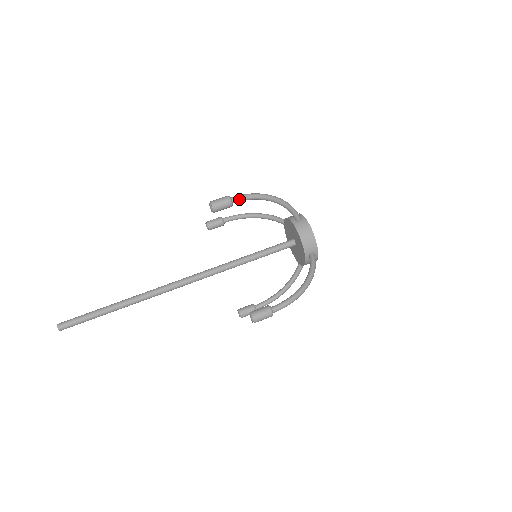
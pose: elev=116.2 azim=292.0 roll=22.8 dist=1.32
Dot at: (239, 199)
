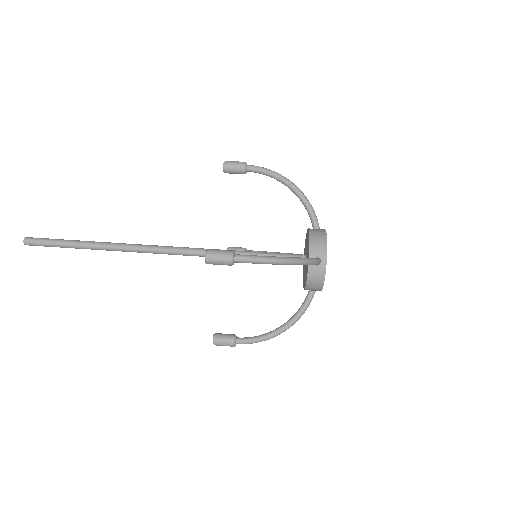
Dot at: (244, 262)
